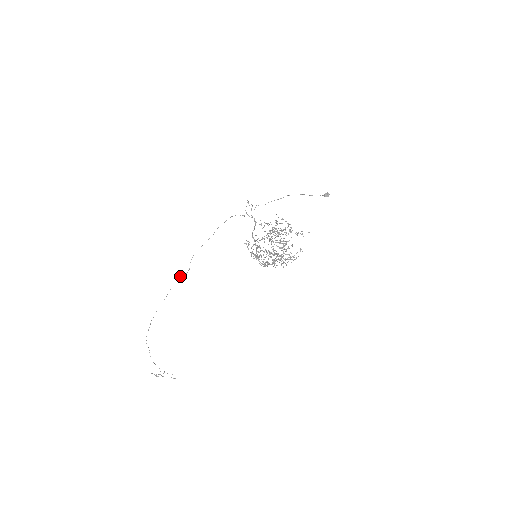
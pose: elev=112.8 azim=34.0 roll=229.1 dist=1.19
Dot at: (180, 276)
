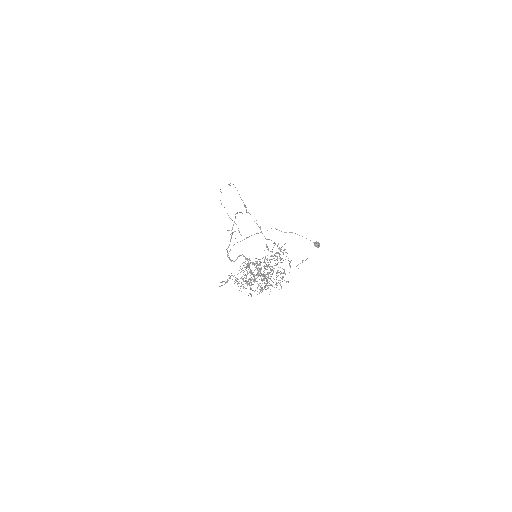
Dot at: occluded
